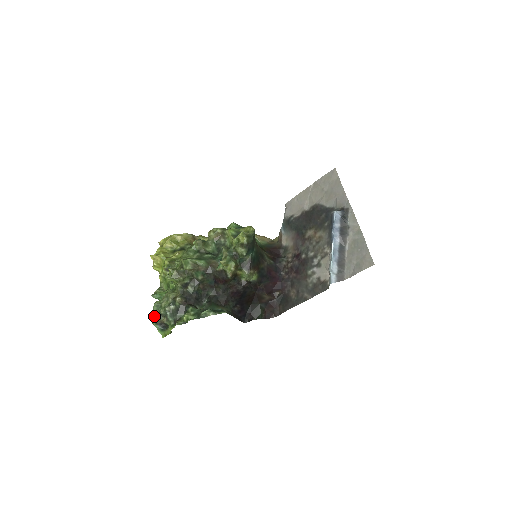
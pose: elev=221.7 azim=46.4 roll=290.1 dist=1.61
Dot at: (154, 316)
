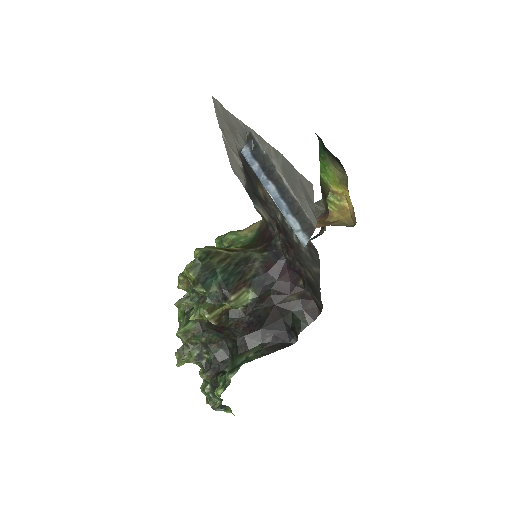
Dot at: (208, 402)
